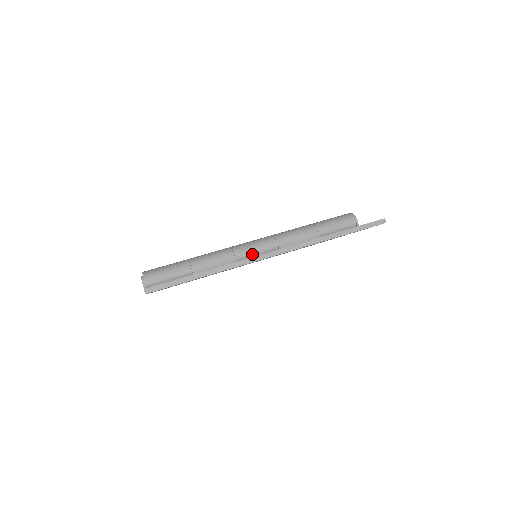
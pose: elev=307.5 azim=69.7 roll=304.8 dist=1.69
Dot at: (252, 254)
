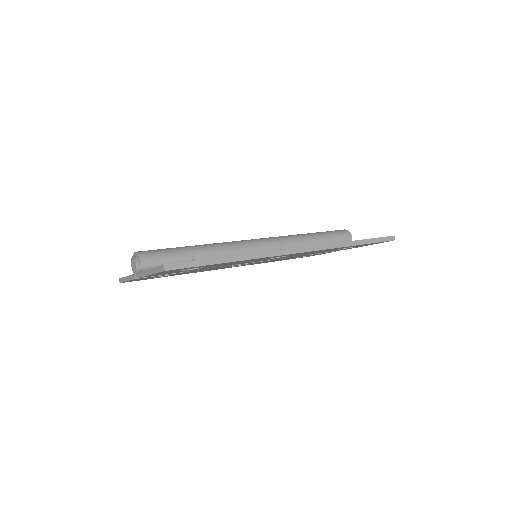
Dot at: occluded
